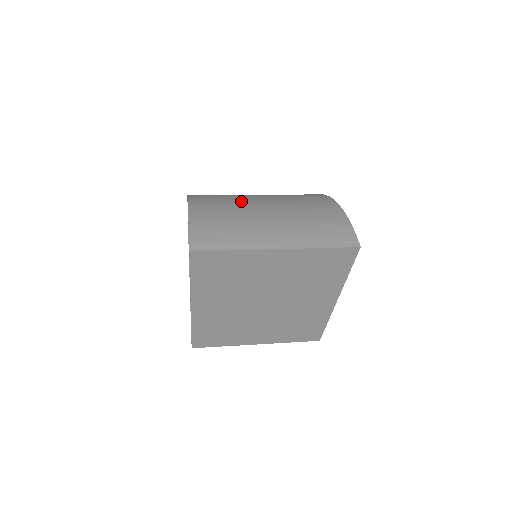
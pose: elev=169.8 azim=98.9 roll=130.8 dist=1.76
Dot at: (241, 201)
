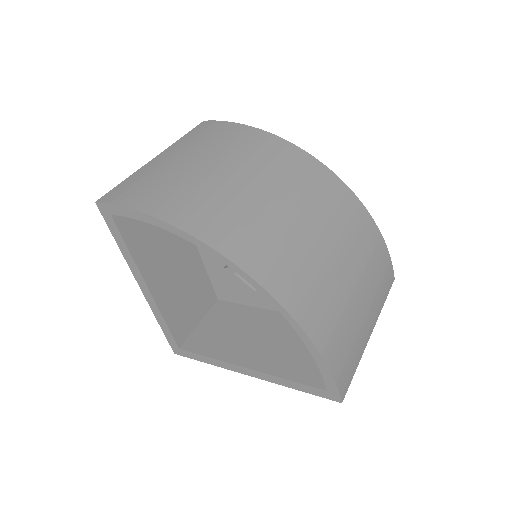
Dot at: (328, 278)
